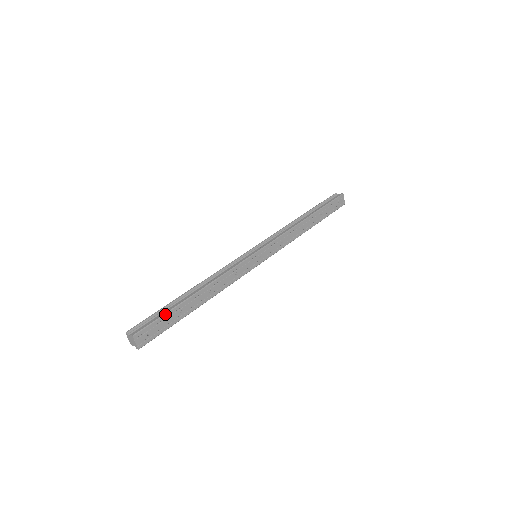
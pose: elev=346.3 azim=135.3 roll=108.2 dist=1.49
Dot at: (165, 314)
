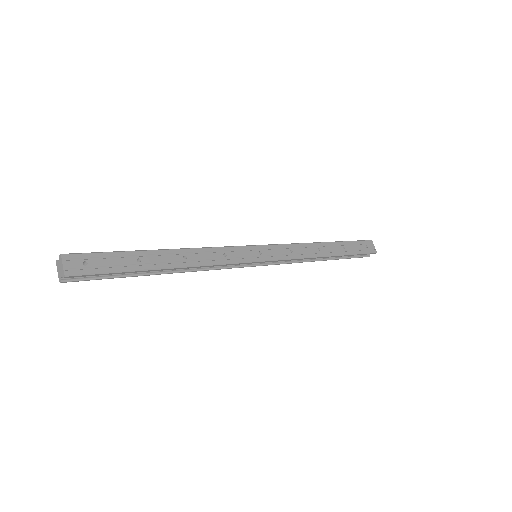
Dot at: (115, 252)
